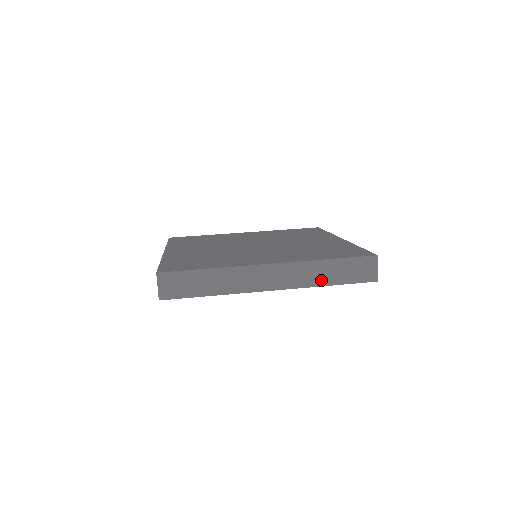
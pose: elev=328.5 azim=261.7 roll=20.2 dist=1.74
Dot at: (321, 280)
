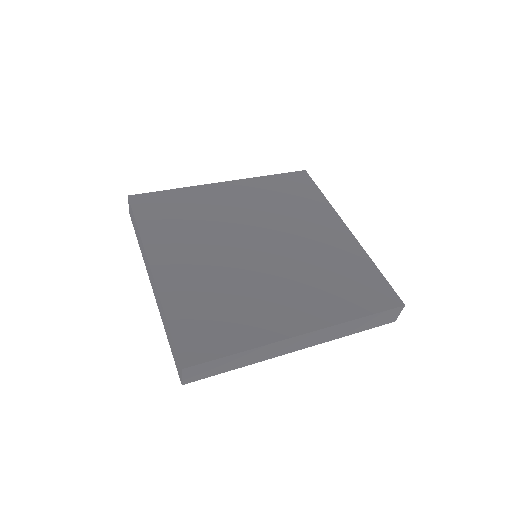
Dot at: (347, 333)
